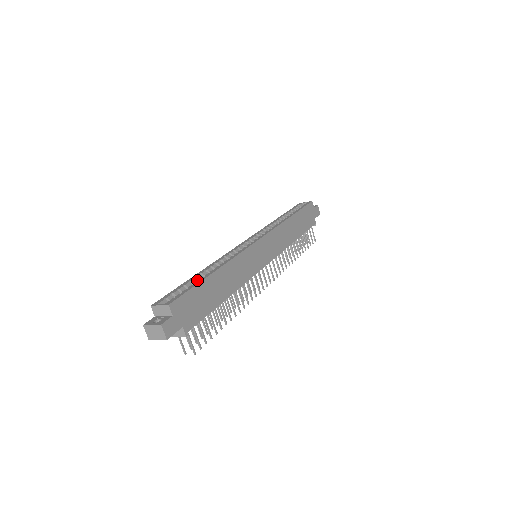
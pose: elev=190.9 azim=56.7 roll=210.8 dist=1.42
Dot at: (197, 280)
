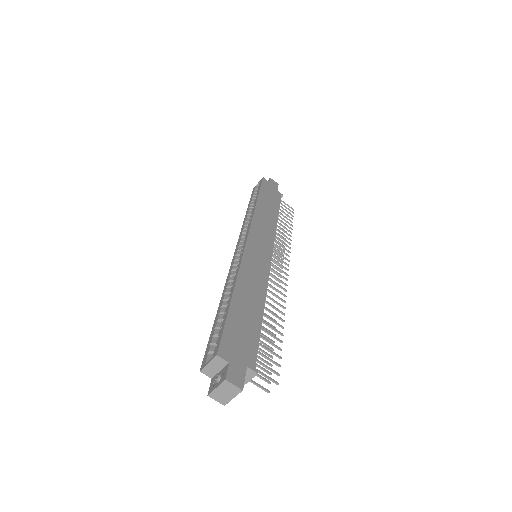
Dot at: (223, 314)
